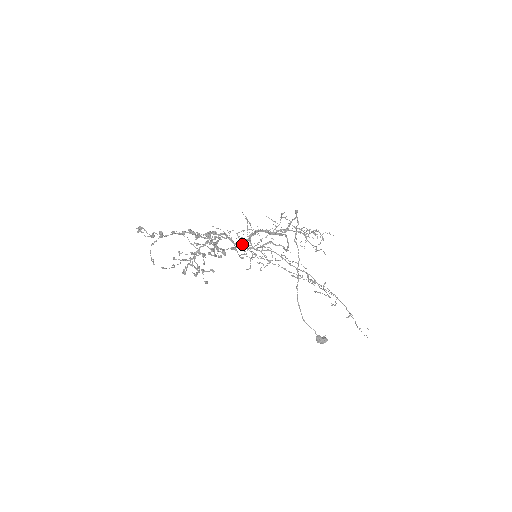
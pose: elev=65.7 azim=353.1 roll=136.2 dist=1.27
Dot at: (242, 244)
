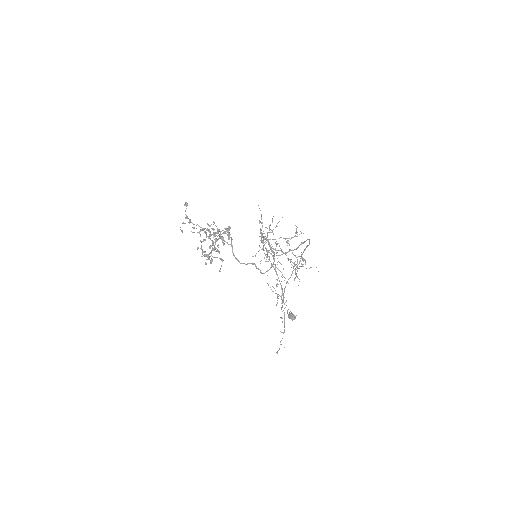
Dot at: occluded
